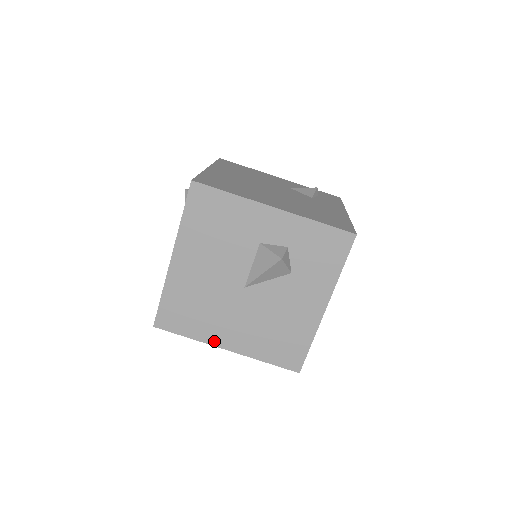
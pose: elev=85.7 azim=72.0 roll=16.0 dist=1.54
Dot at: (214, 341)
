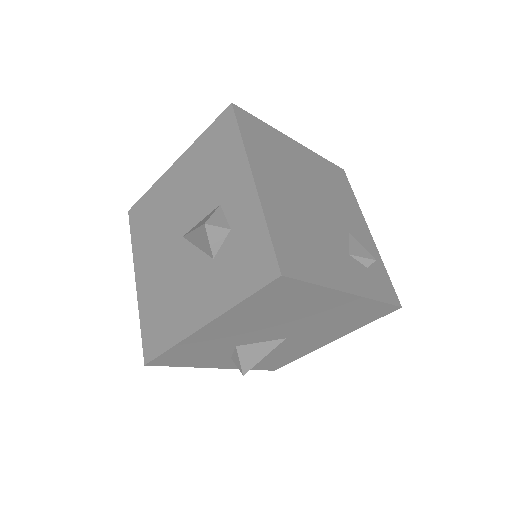
Dot at: (137, 264)
